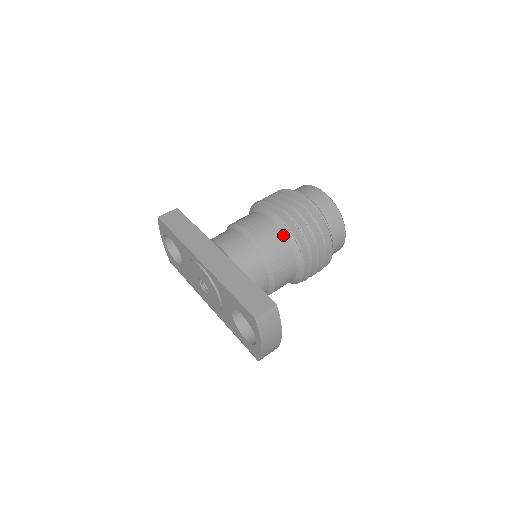
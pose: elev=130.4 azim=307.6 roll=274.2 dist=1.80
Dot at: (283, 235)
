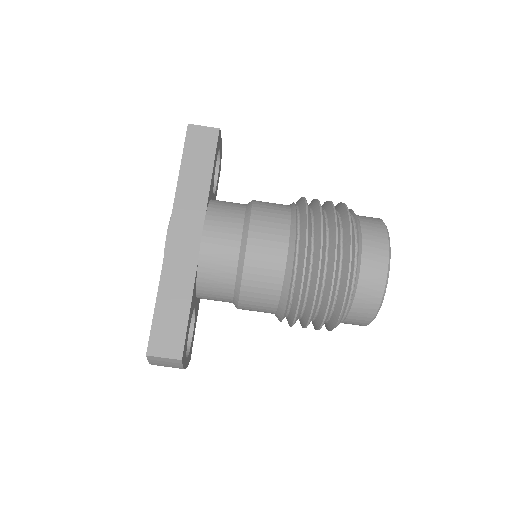
Dot at: (282, 280)
